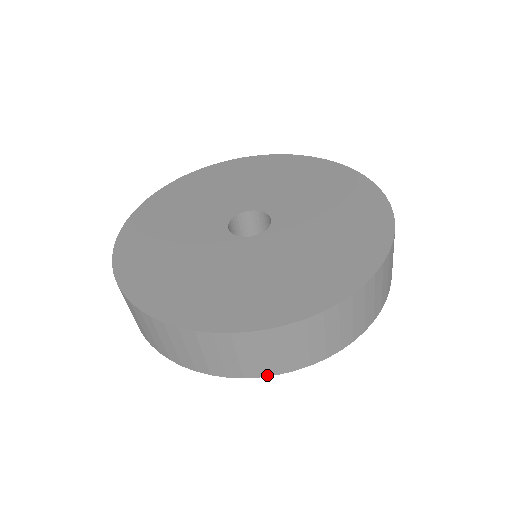
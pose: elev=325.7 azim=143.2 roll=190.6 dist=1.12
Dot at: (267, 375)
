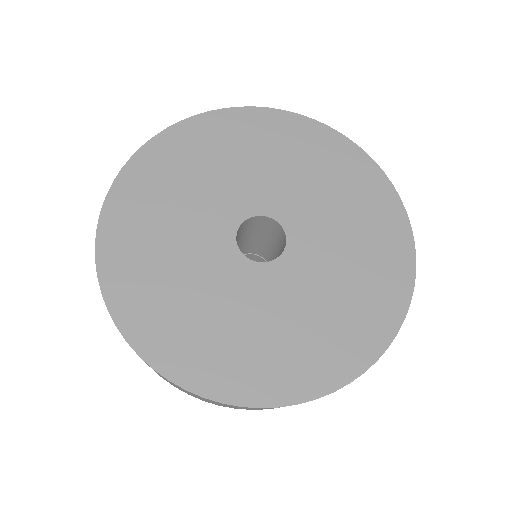
Dot at: occluded
